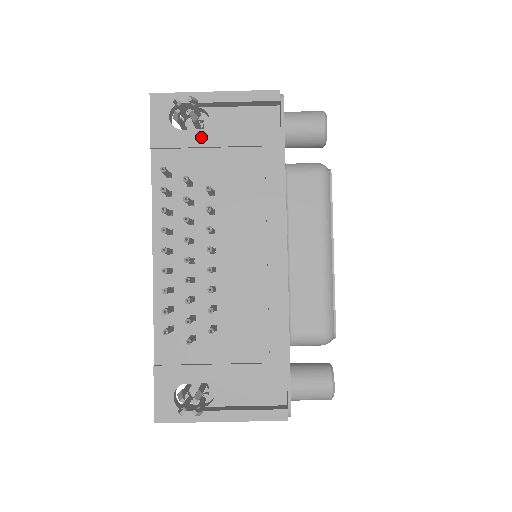
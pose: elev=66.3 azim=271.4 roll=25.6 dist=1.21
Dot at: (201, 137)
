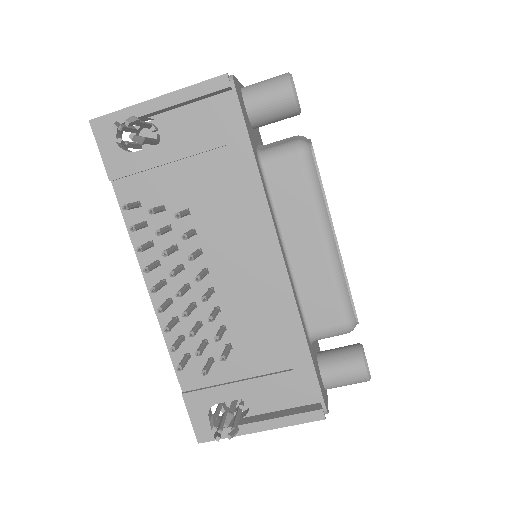
Dot at: (157, 154)
